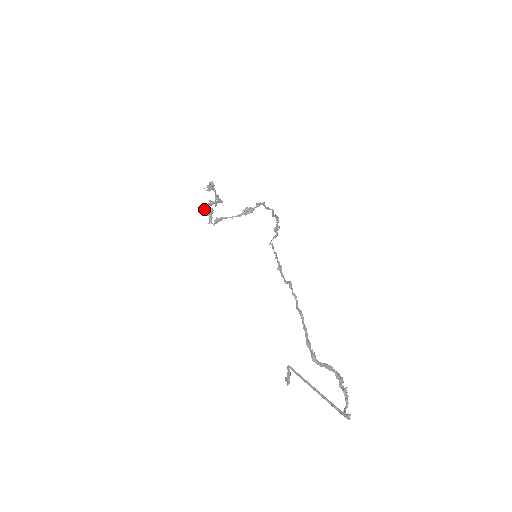
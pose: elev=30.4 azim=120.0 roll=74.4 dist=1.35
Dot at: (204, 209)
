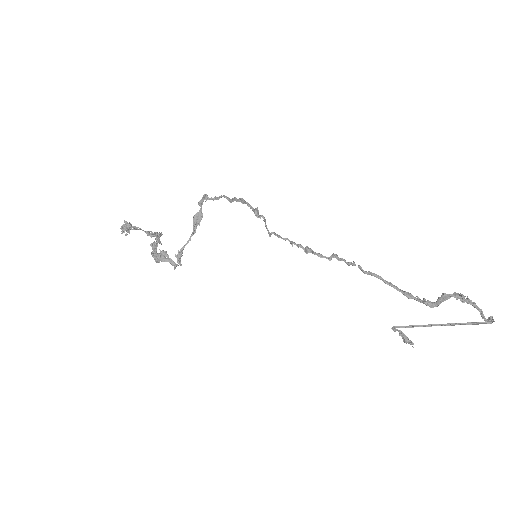
Dot at: (154, 259)
